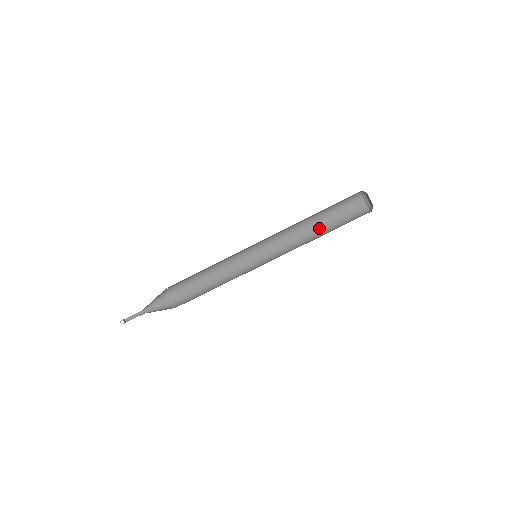
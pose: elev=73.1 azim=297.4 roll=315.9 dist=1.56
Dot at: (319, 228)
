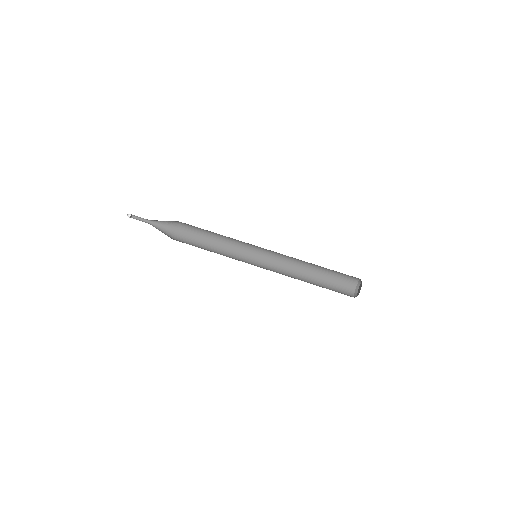
Dot at: (312, 277)
